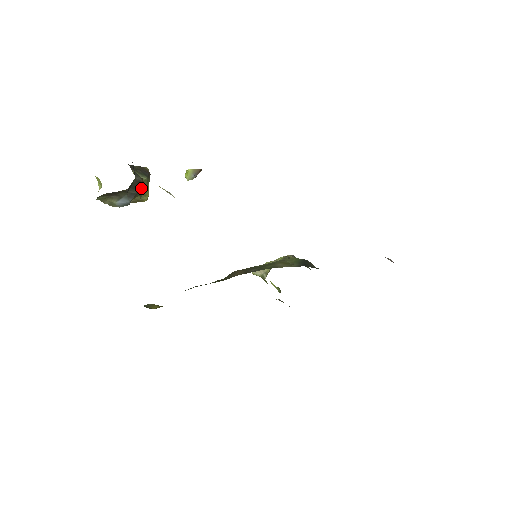
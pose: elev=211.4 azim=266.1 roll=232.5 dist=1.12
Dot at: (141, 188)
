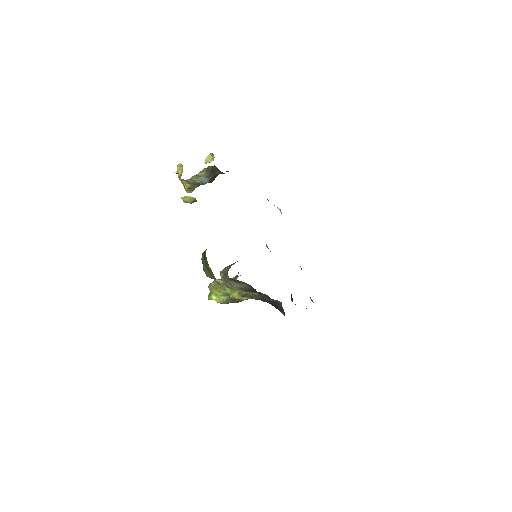
Dot at: (213, 180)
